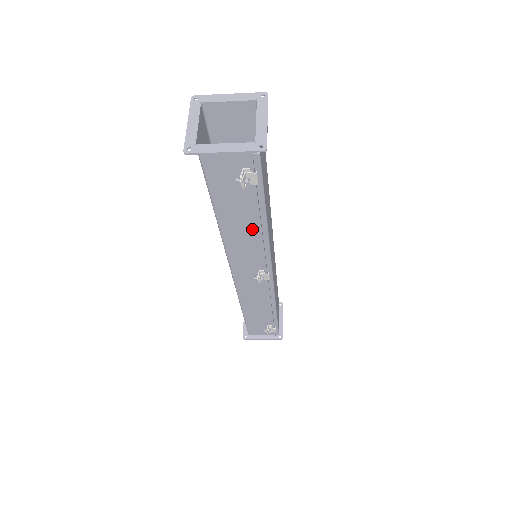
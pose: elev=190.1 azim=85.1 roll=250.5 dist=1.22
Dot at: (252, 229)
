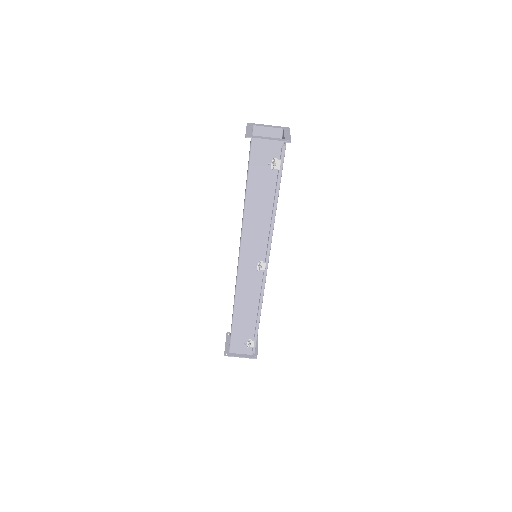
Dot at: (265, 214)
